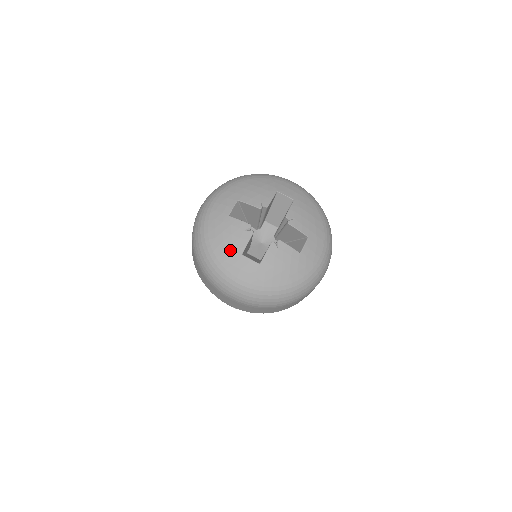
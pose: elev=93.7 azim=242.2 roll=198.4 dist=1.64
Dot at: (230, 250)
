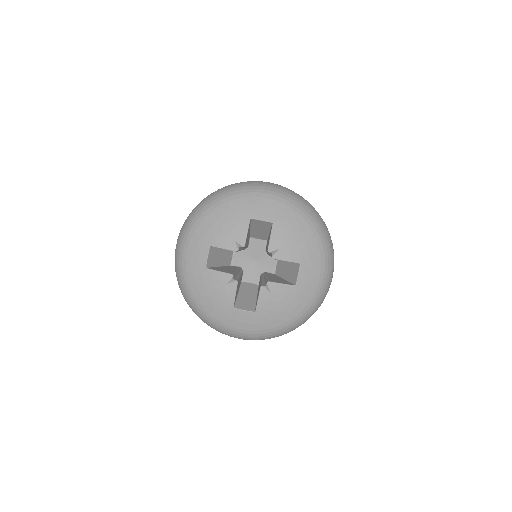
Dot at: (220, 306)
